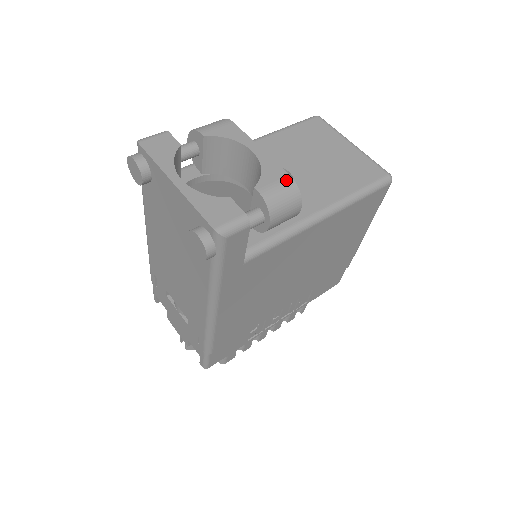
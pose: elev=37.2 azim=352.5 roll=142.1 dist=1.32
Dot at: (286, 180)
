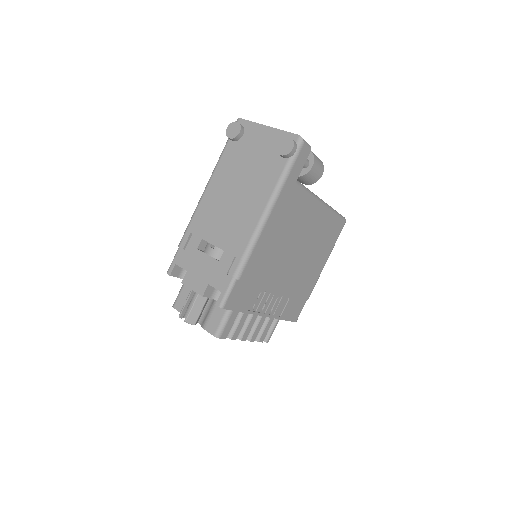
Dot at: occluded
